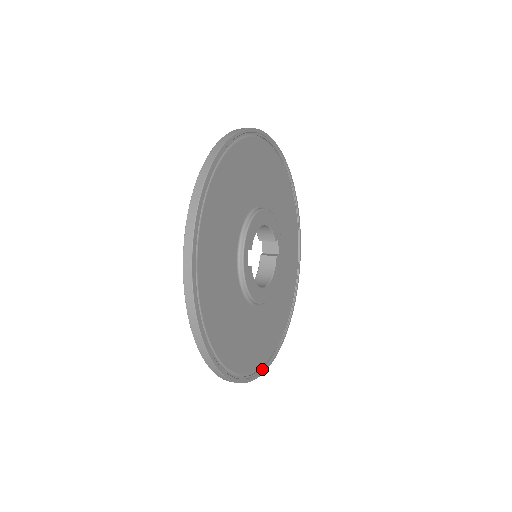
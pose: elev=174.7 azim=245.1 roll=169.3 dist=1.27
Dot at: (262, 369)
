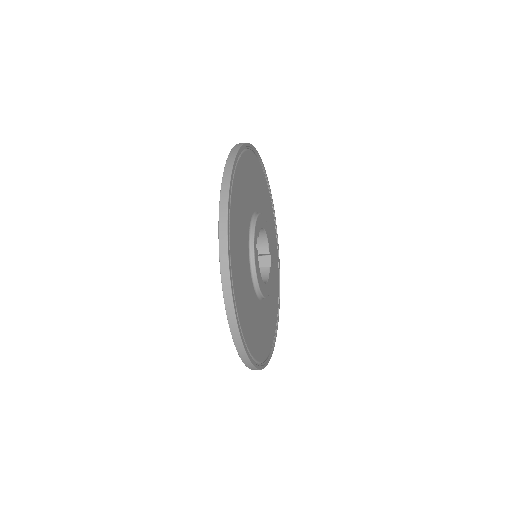
Dot at: (258, 364)
